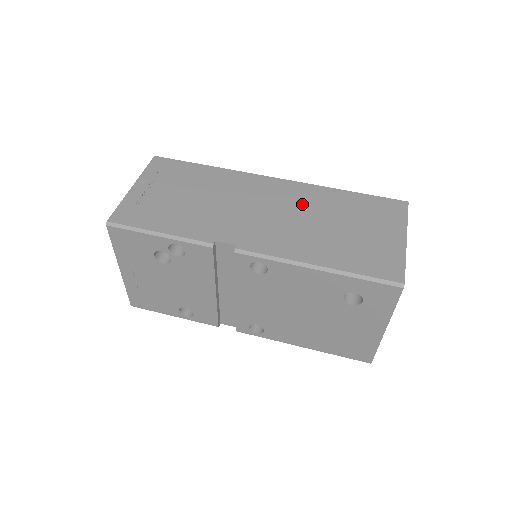
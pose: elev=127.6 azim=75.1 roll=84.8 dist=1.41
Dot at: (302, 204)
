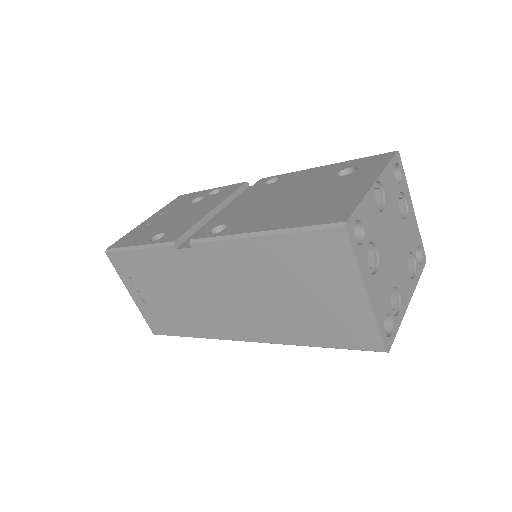
Dot at: occluded
